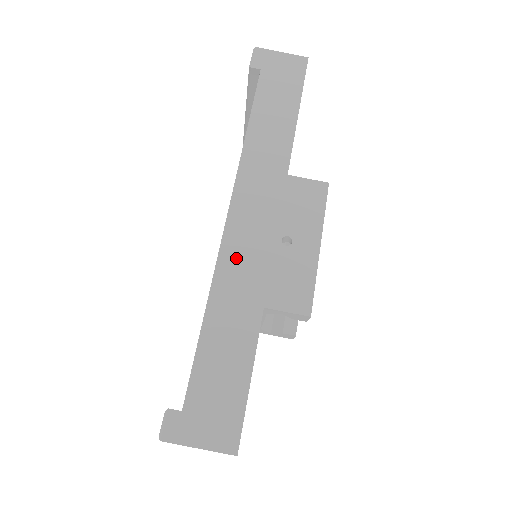
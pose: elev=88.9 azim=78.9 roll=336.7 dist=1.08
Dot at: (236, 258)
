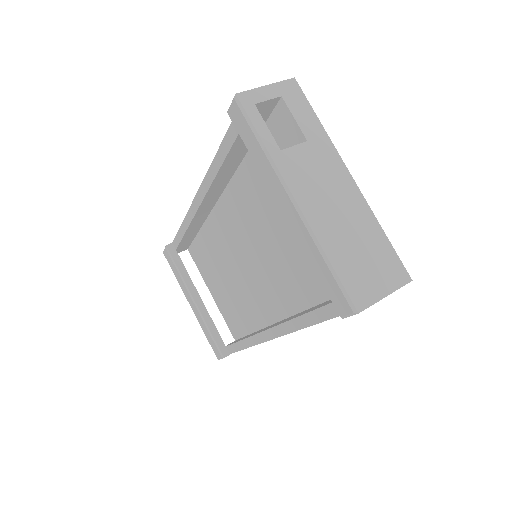
Dot at: occluded
